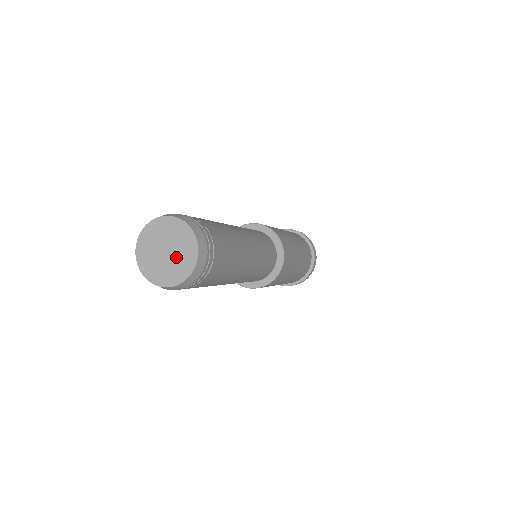
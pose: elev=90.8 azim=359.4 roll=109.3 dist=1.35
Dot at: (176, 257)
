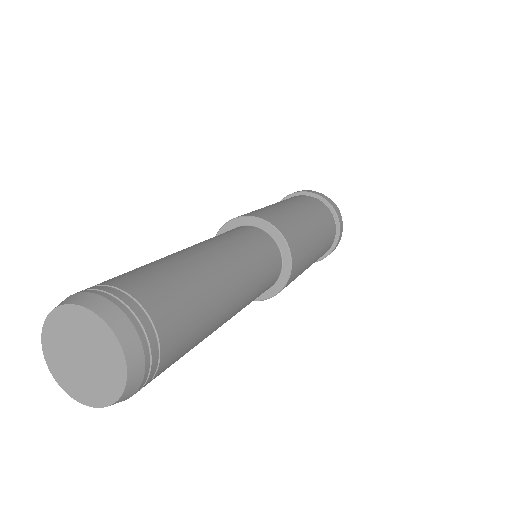
Dot at: (91, 375)
